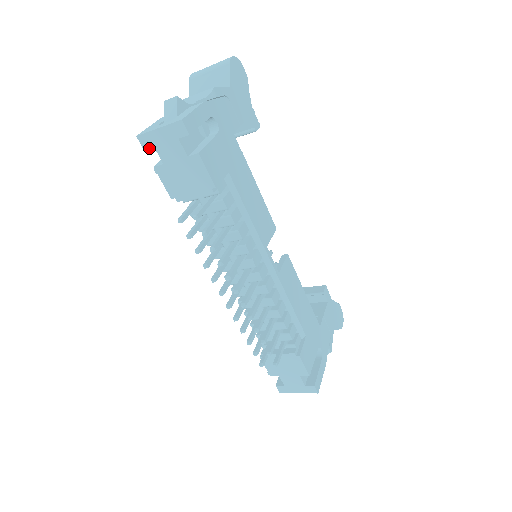
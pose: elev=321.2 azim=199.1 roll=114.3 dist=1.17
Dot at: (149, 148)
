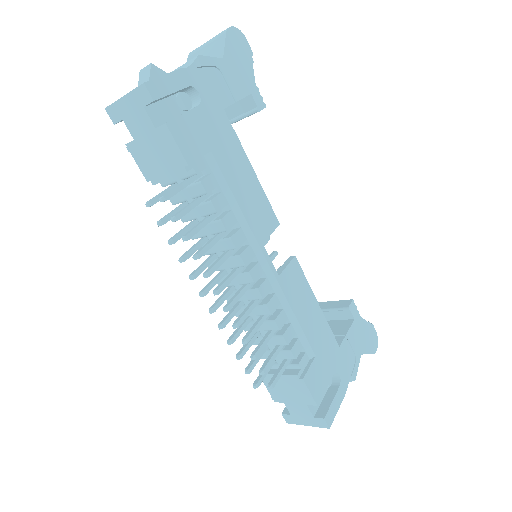
Dot at: (118, 121)
